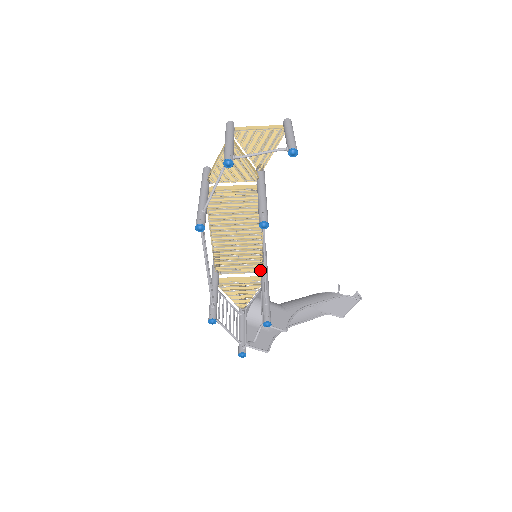
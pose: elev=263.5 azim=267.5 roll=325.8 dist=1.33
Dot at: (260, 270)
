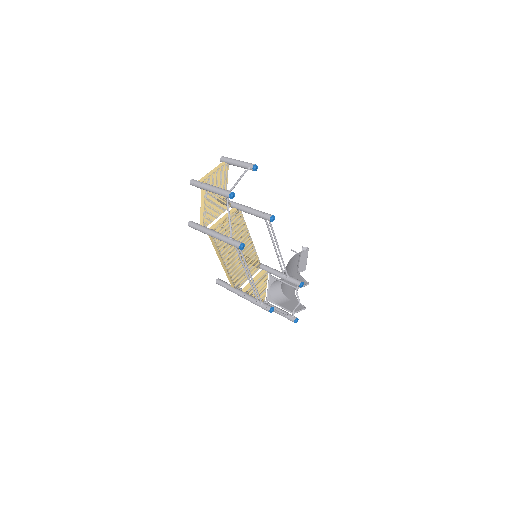
Dot at: (259, 266)
